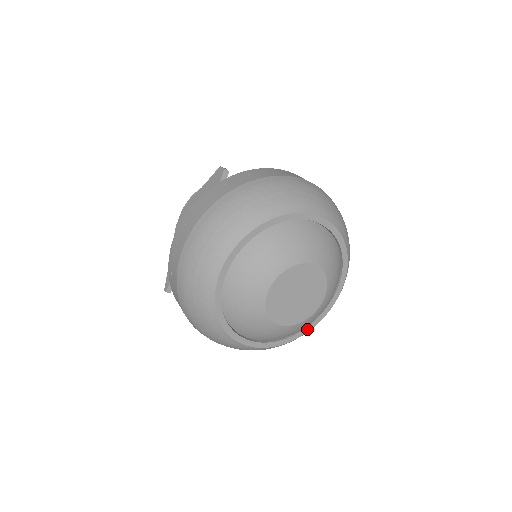
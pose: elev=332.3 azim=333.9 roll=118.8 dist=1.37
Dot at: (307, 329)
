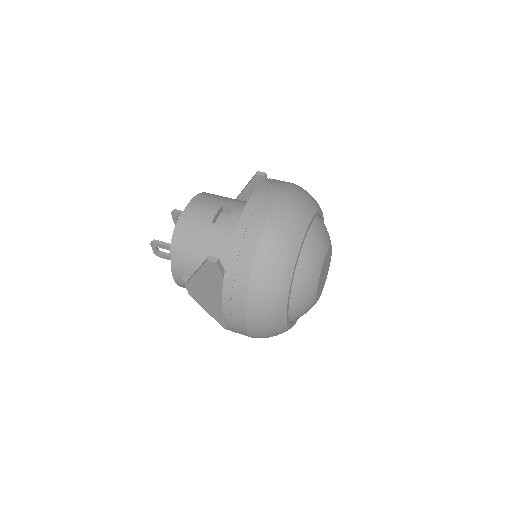
Dot at: occluded
